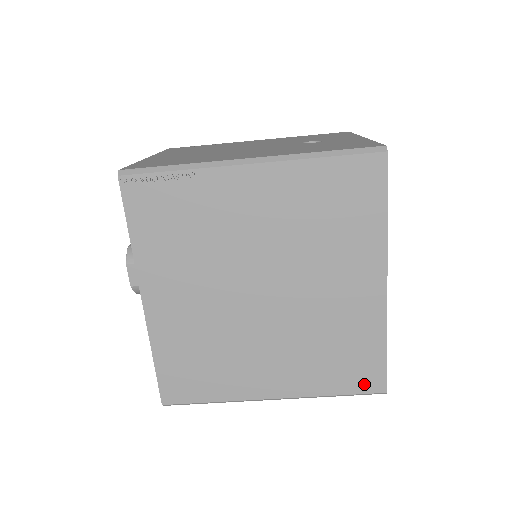
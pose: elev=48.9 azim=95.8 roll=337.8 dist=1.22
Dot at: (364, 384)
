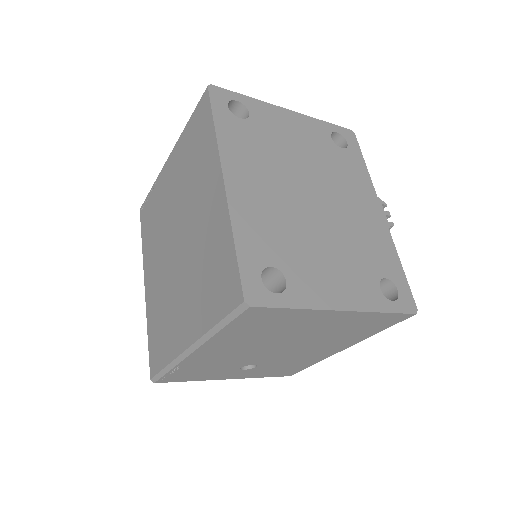
Dot at: (229, 299)
